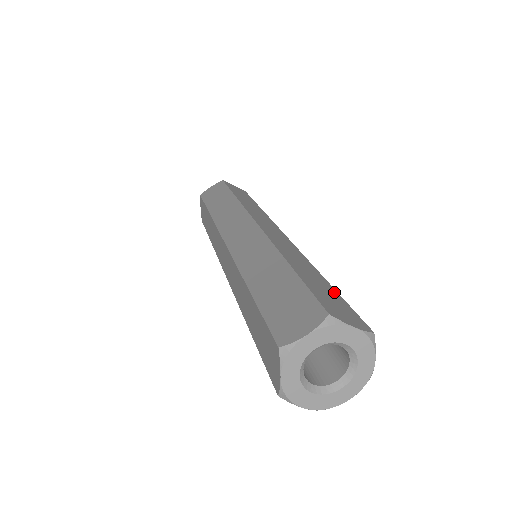
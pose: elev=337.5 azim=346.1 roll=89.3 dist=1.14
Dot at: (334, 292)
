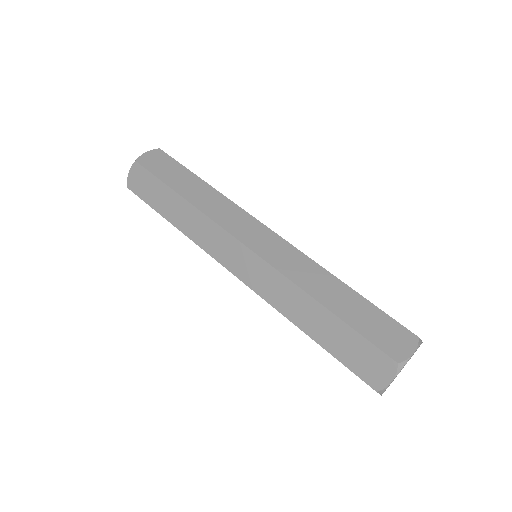
Dot at: (367, 305)
